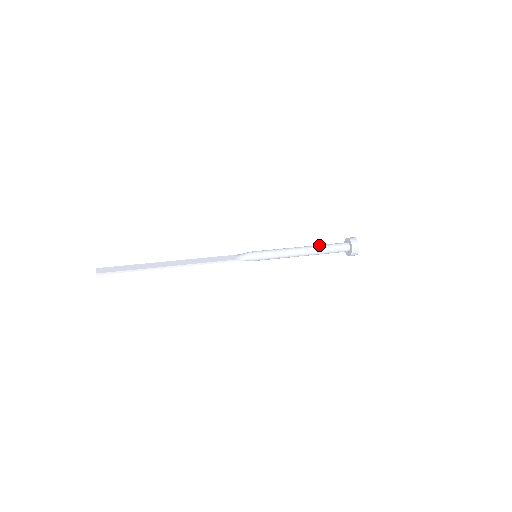
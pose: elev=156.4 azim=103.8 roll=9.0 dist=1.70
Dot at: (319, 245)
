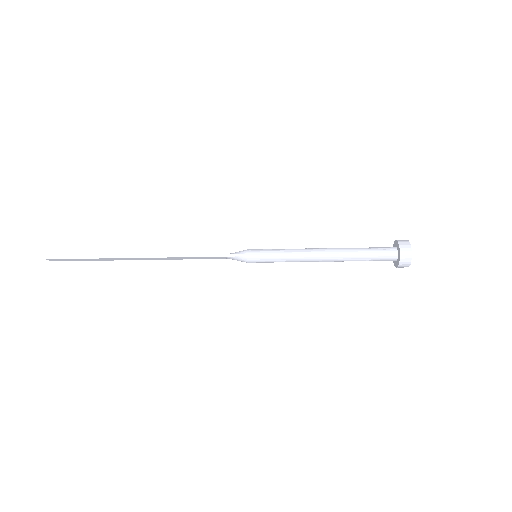
Dot at: (349, 248)
